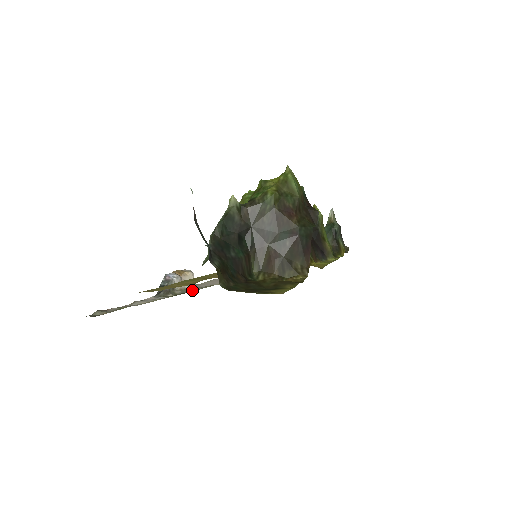
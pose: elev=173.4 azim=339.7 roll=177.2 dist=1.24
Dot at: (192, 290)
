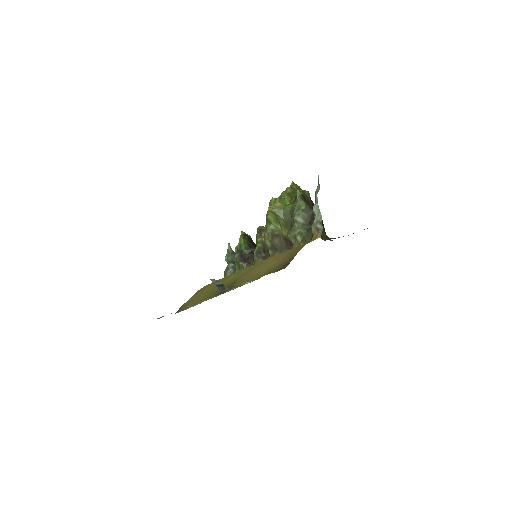
Dot at: (218, 295)
